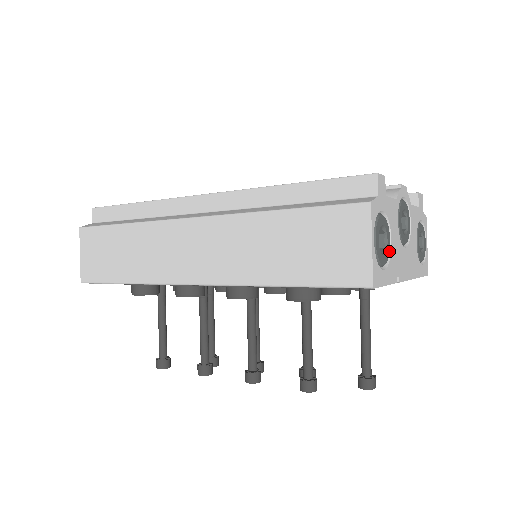
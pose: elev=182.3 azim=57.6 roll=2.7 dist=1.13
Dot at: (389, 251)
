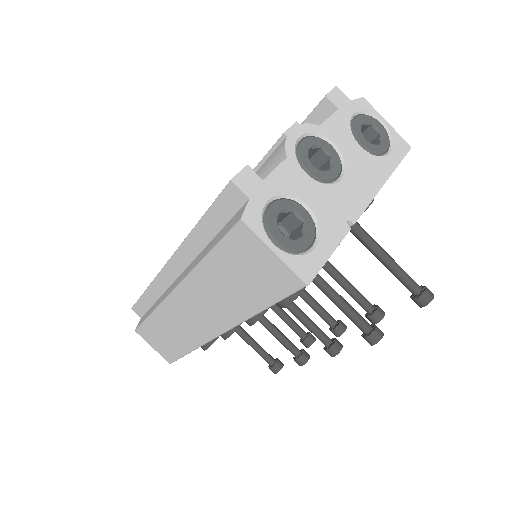
Dot at: (311, 220)
